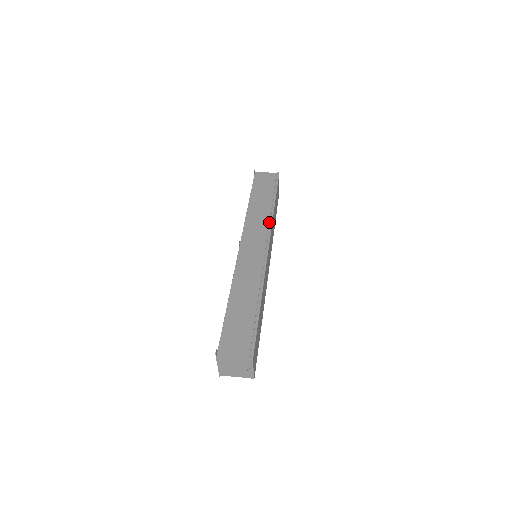
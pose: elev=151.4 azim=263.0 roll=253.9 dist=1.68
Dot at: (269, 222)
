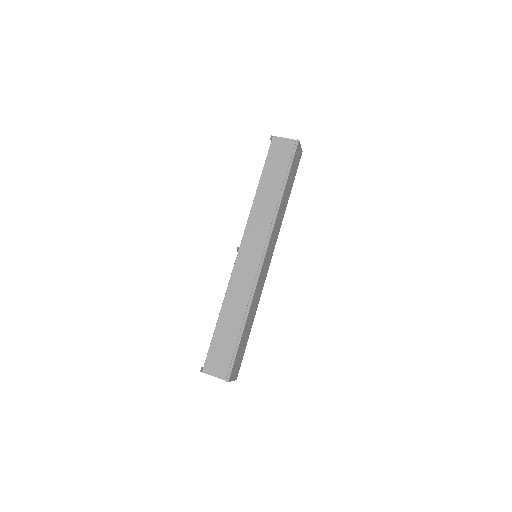
Dot at: (272, 222)
